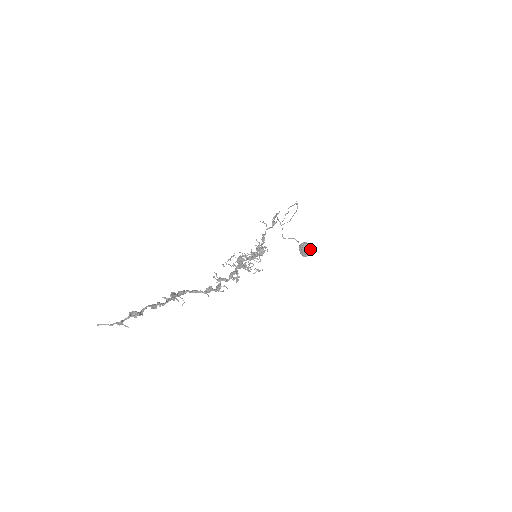
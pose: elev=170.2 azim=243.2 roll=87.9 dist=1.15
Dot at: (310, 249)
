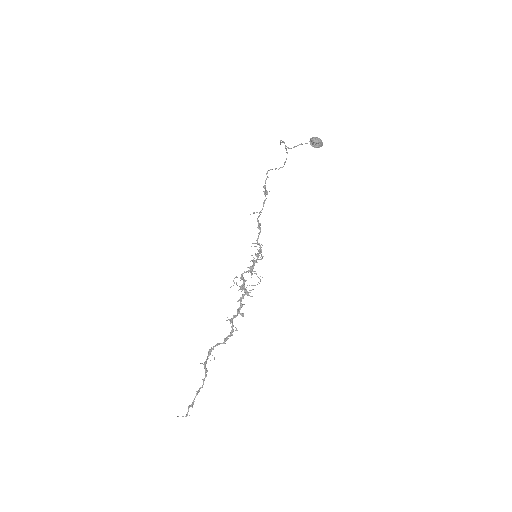
Dot at: (321, 143)
